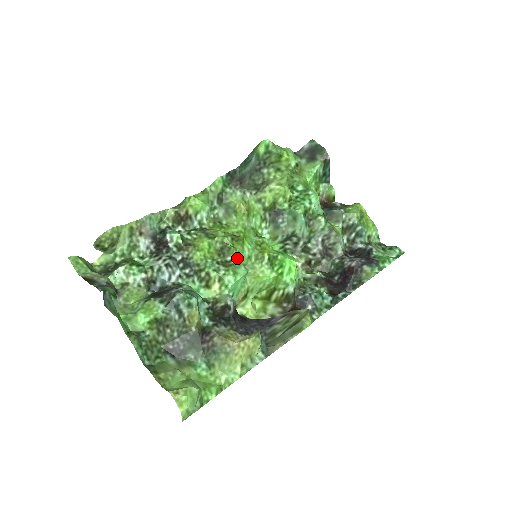
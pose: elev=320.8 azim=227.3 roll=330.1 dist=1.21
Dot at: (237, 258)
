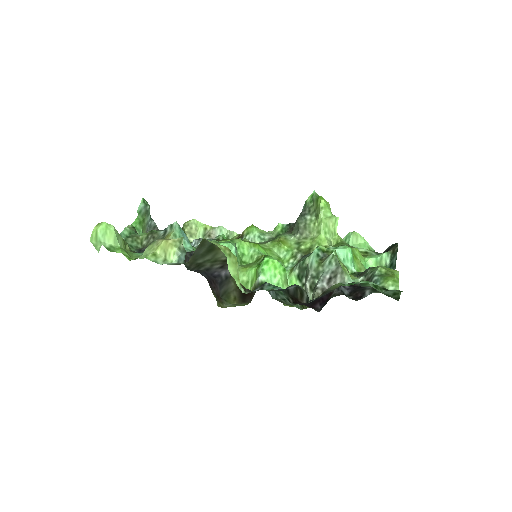
Dot at: (236, 241)
